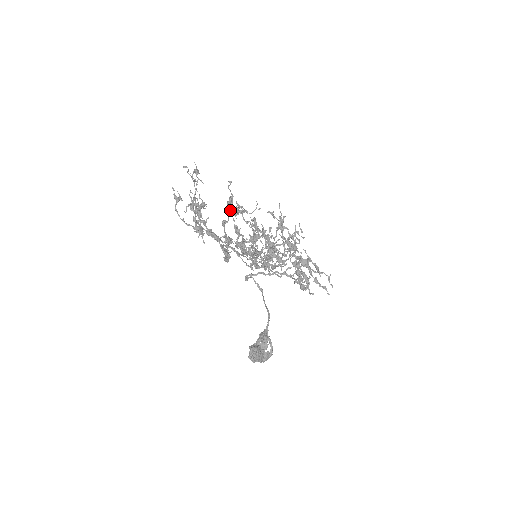
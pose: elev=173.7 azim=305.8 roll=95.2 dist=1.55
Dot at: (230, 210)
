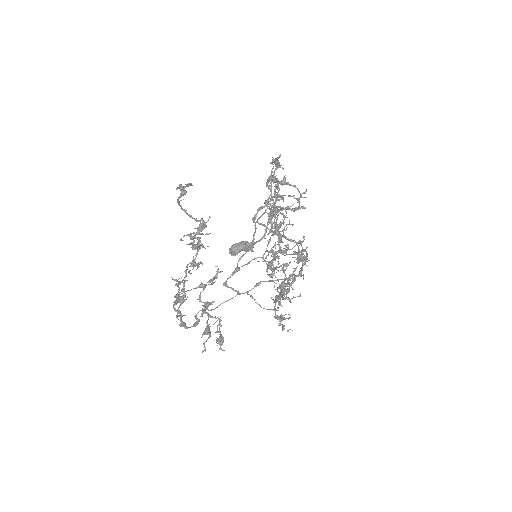
Dot at: (208, 326)
